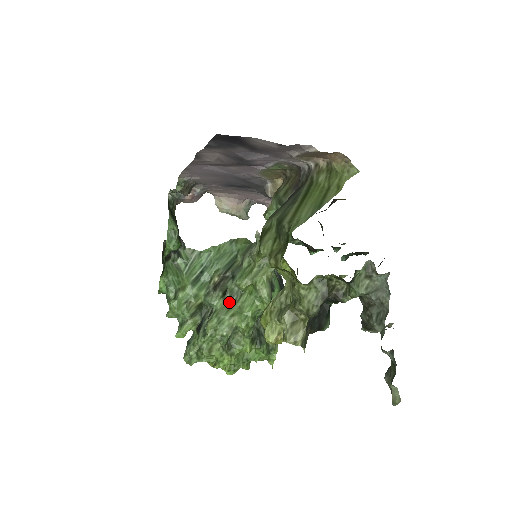
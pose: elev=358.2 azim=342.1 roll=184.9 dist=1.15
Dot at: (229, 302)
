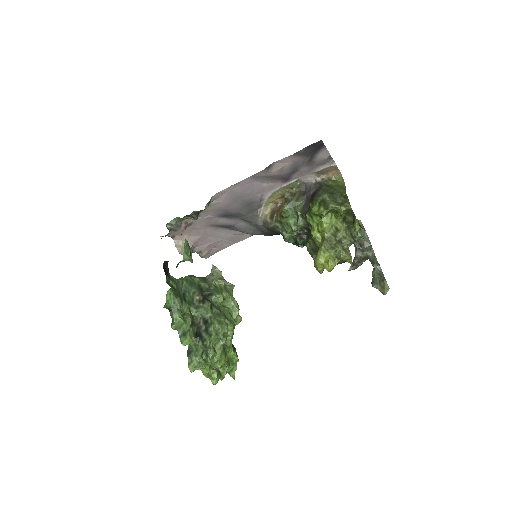
Dot at: (216, 311)
